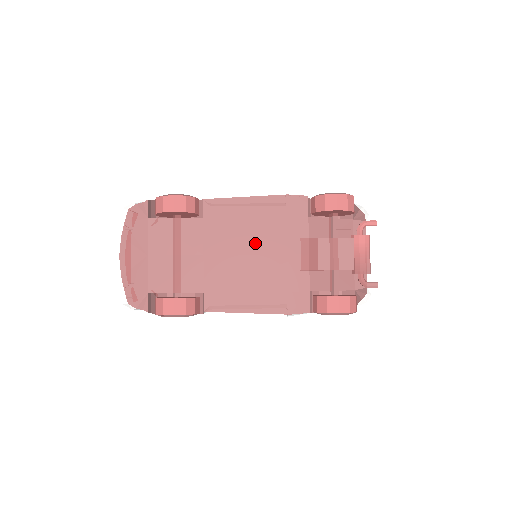
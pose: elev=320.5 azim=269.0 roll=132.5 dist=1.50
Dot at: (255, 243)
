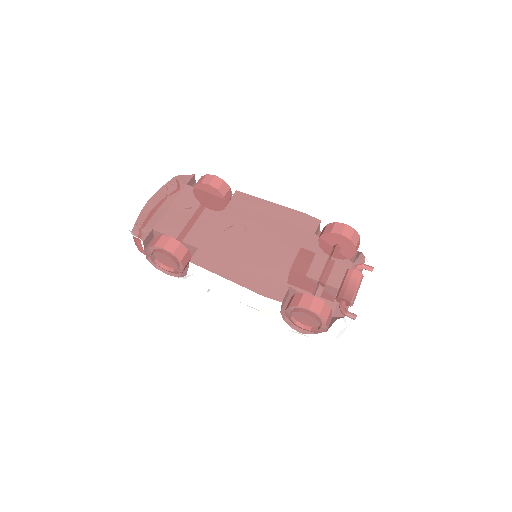
Dot at: (261, 233)
